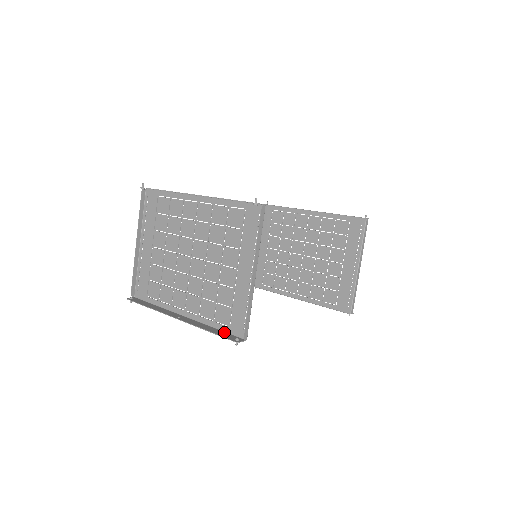
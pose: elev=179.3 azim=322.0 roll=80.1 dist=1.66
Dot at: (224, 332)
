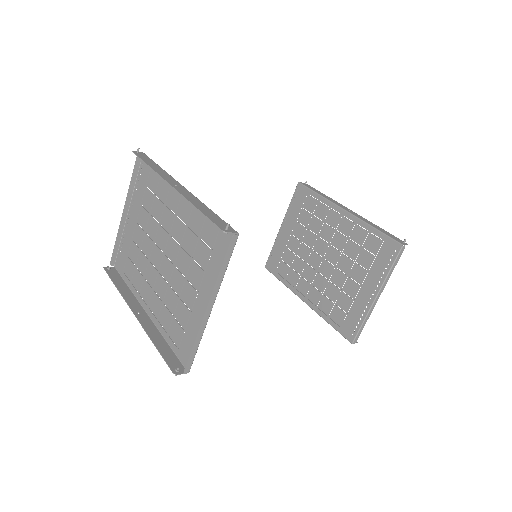
Dot at: (172, 352)
